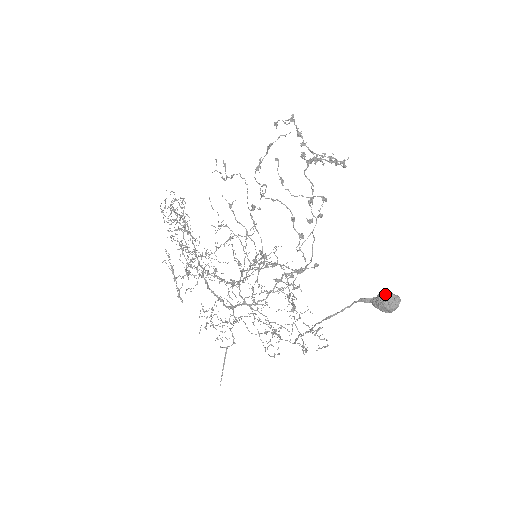
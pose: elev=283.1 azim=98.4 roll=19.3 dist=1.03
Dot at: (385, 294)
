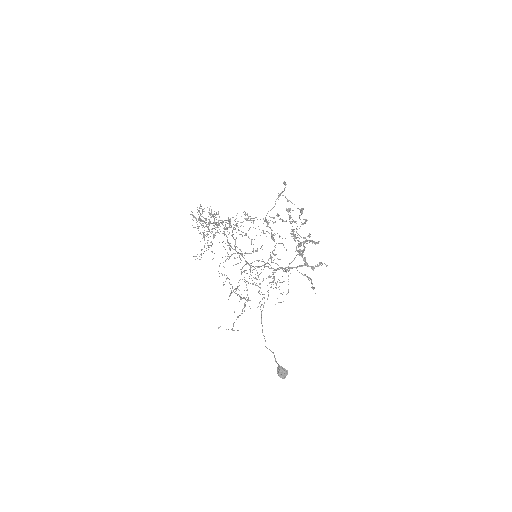
Dot at: occluded
